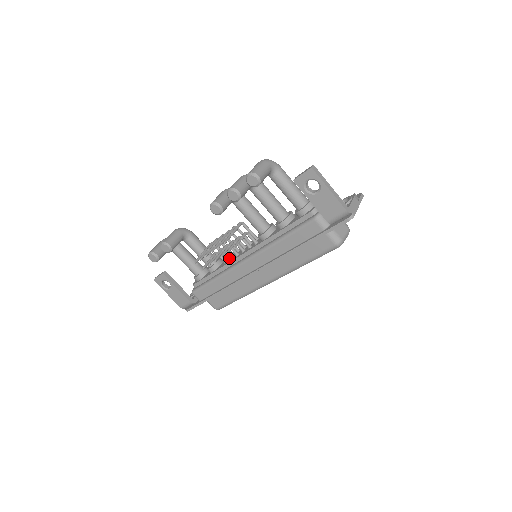
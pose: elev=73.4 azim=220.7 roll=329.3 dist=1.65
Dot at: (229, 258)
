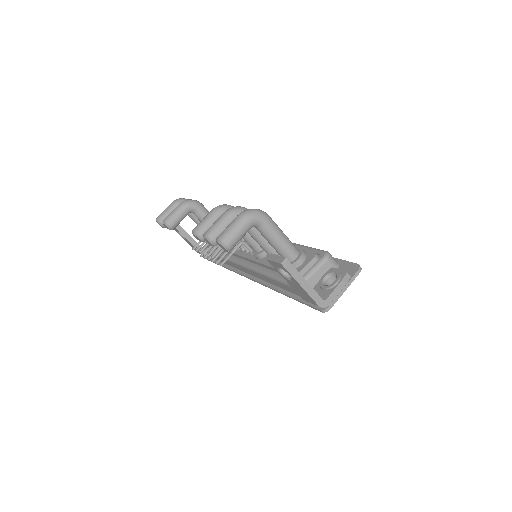
Dot at: occluded
